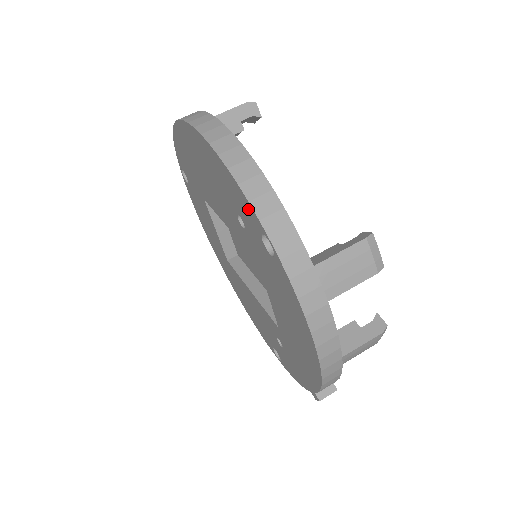
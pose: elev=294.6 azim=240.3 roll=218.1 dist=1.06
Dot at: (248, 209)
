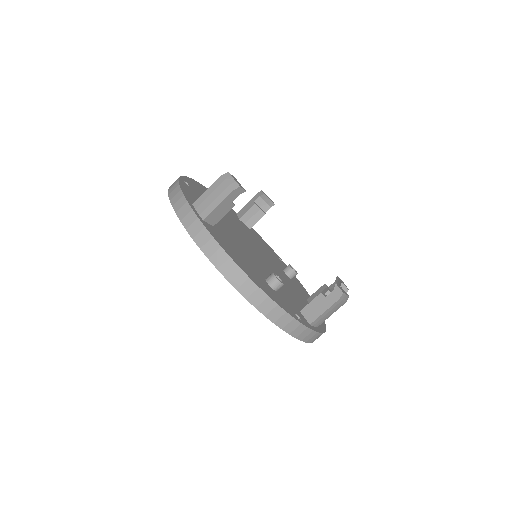
Dot at: occluded
